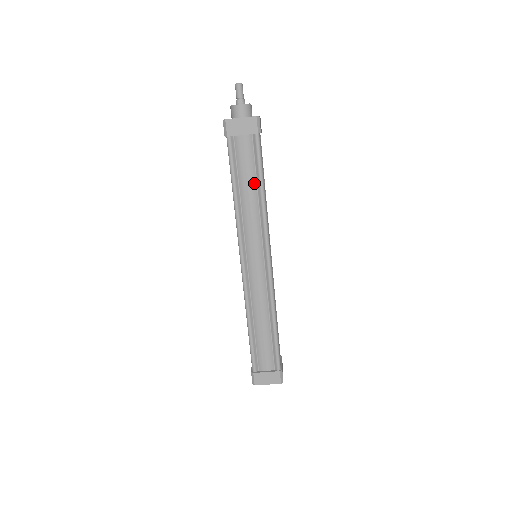
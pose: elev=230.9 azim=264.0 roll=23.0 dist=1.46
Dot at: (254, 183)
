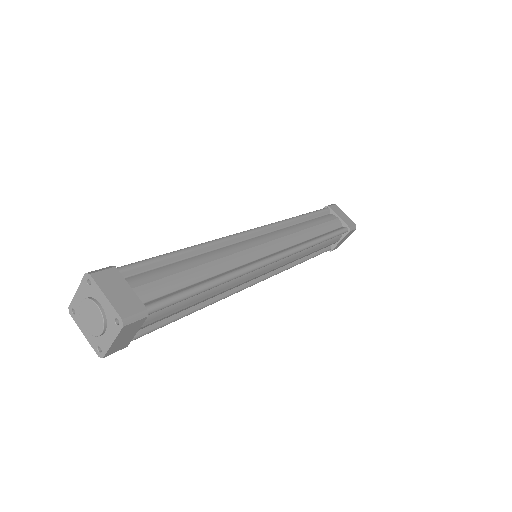
Dot at: (319, 232)
